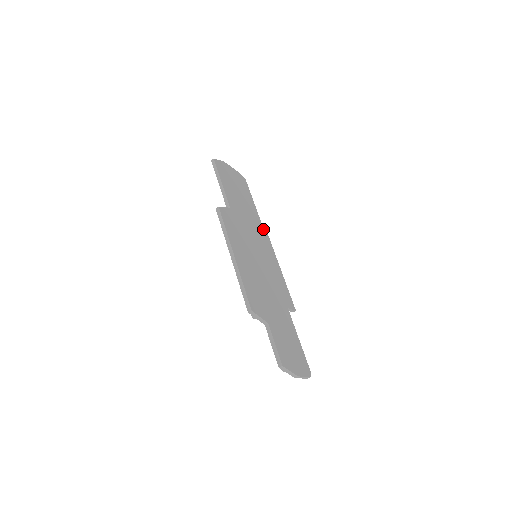
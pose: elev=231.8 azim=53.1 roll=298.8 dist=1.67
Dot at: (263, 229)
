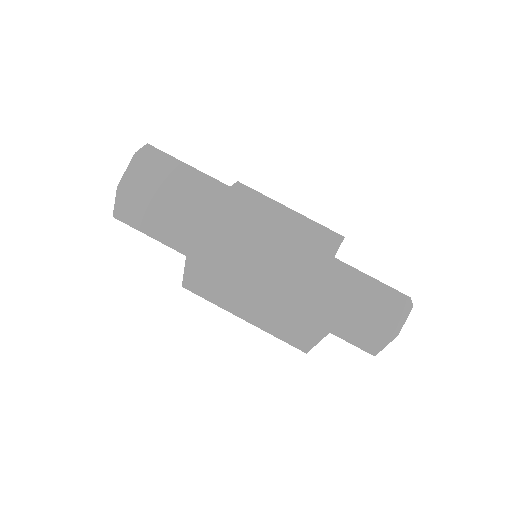
Dot at: (227, 187)
